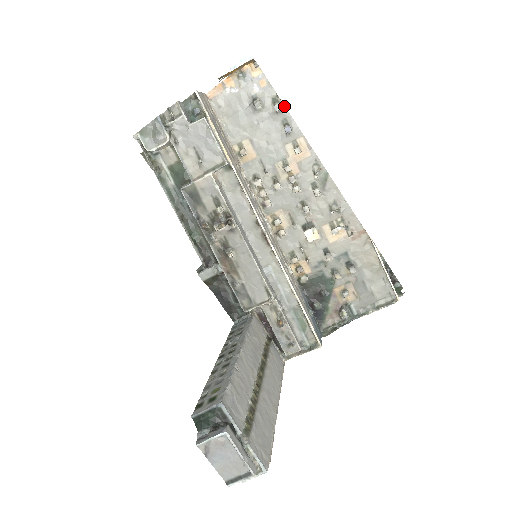
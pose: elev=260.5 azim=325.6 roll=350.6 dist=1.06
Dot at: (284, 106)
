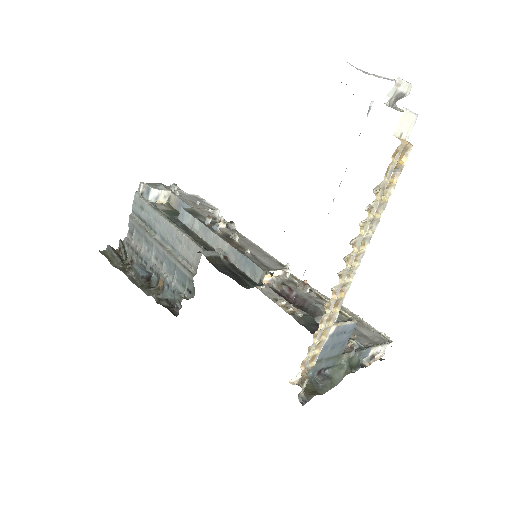
Dot at: occluded
